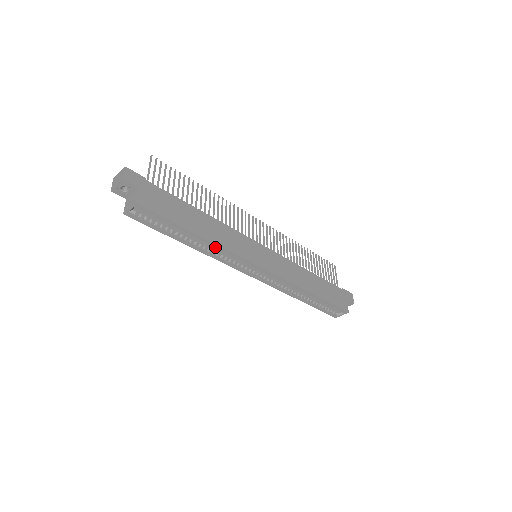
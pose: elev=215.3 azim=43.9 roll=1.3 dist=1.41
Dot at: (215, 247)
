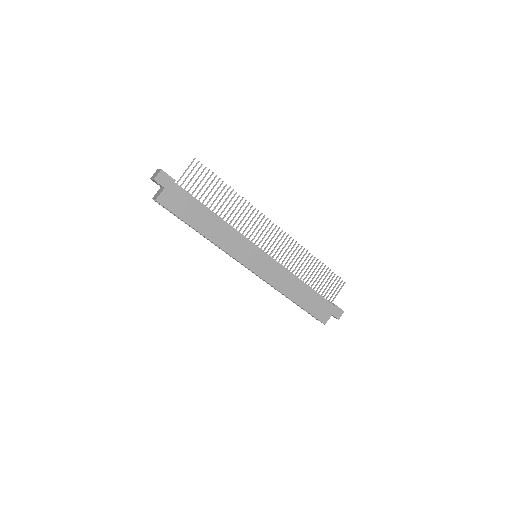
Dot at: occluded
